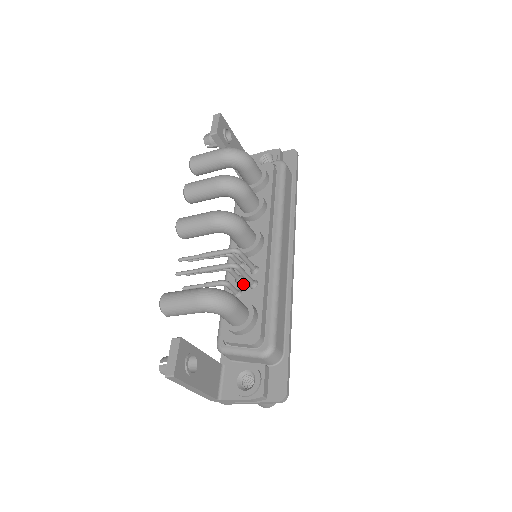
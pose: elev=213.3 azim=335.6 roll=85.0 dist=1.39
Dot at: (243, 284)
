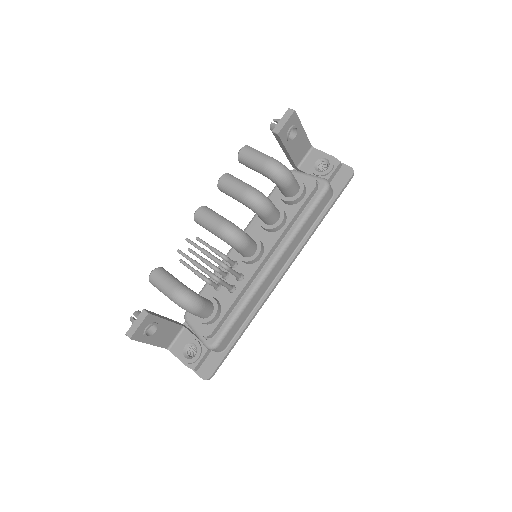
Dot at: occluded
